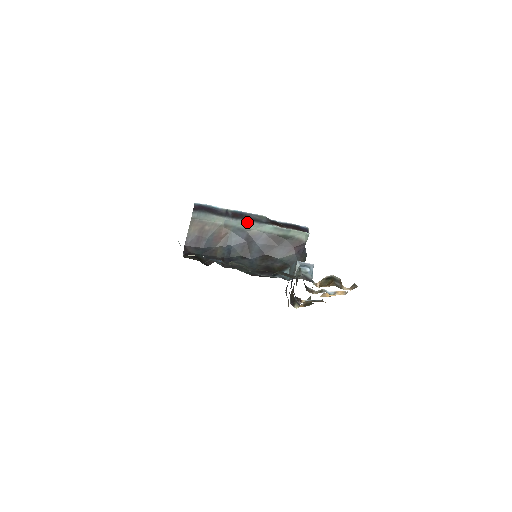
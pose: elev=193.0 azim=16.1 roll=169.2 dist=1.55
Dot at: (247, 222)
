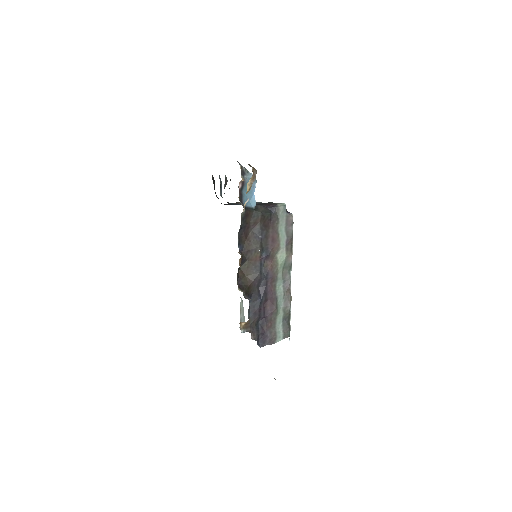
Dot at: occluded
